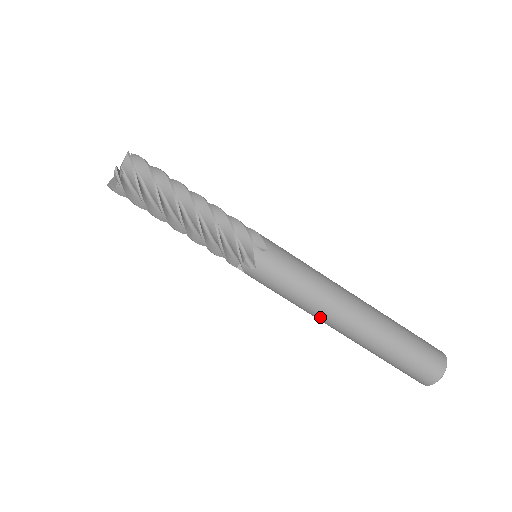
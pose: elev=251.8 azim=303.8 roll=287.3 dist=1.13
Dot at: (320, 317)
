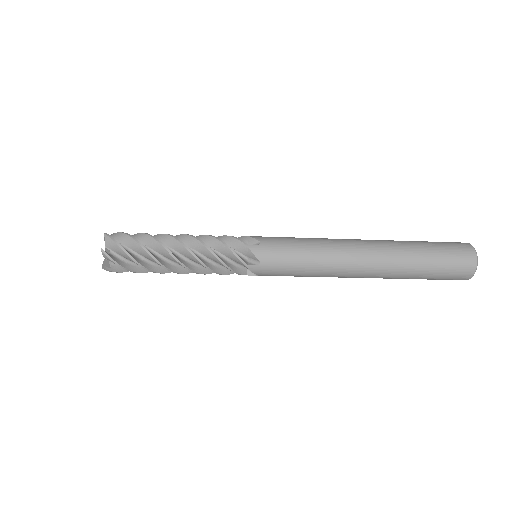
Dot at: occluded
